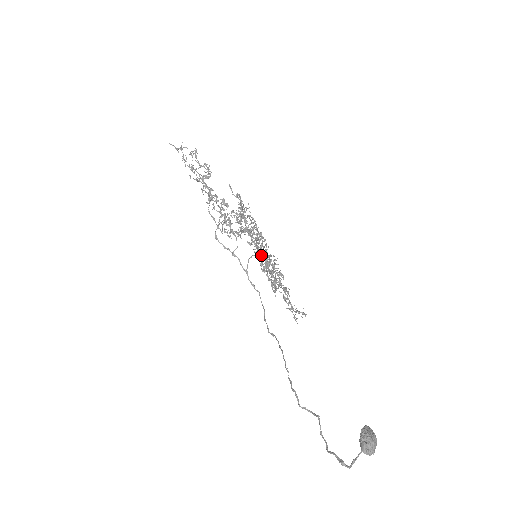
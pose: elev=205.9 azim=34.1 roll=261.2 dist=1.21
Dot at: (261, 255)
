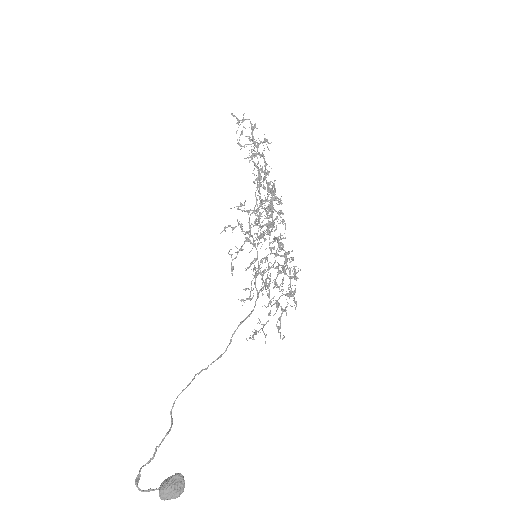
Dot at: (264, 257)
